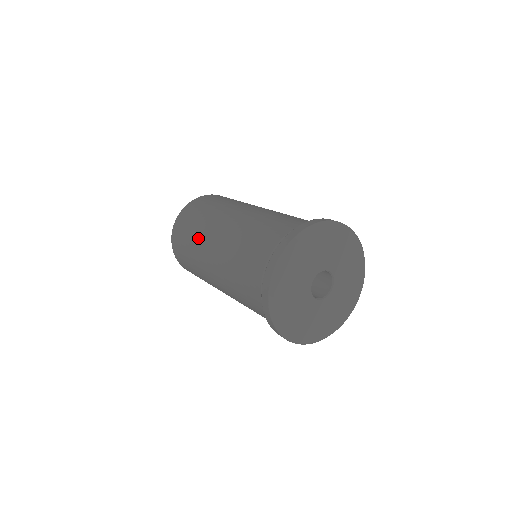
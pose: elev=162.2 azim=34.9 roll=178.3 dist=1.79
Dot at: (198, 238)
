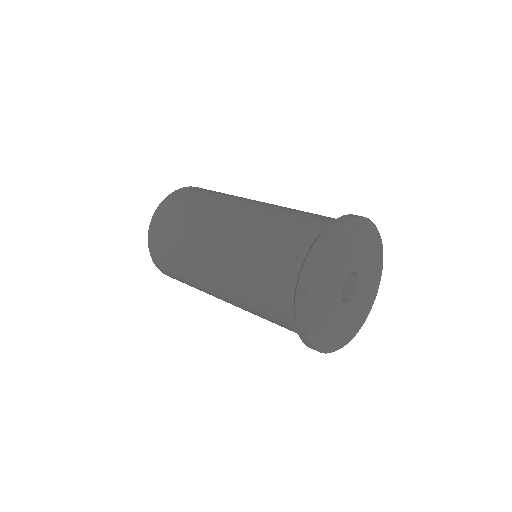
Dot at: (202, 214)
